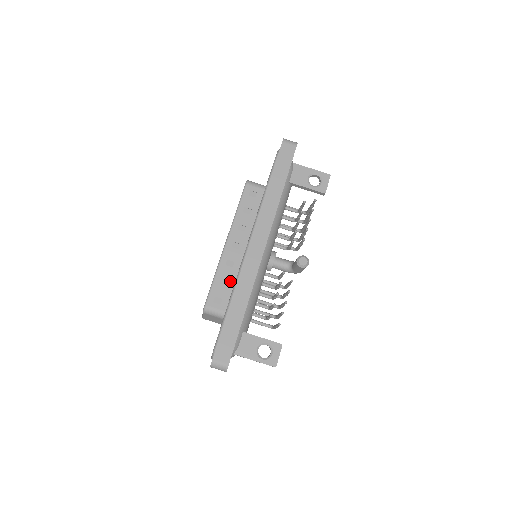
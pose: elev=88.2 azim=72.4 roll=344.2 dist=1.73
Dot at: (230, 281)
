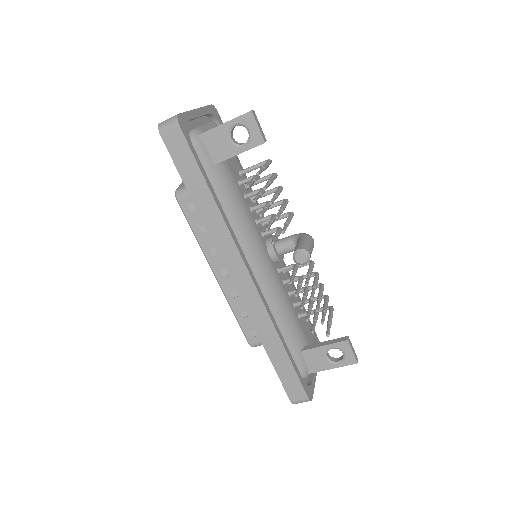
Dot at: occluded
